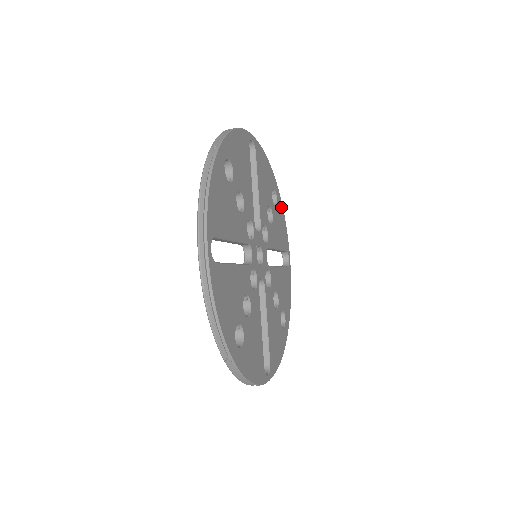
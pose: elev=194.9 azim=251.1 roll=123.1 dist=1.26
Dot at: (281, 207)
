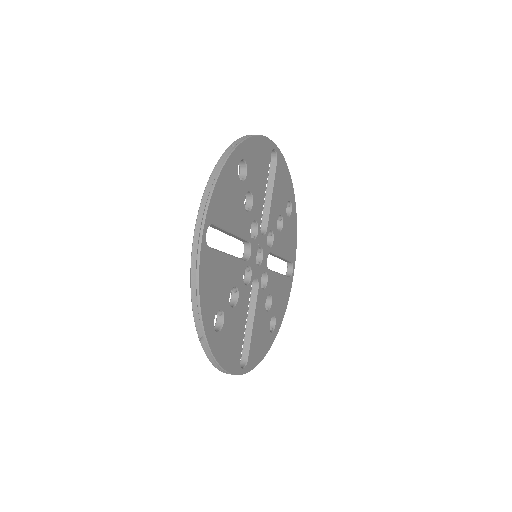
Dot at: (295, 220)
